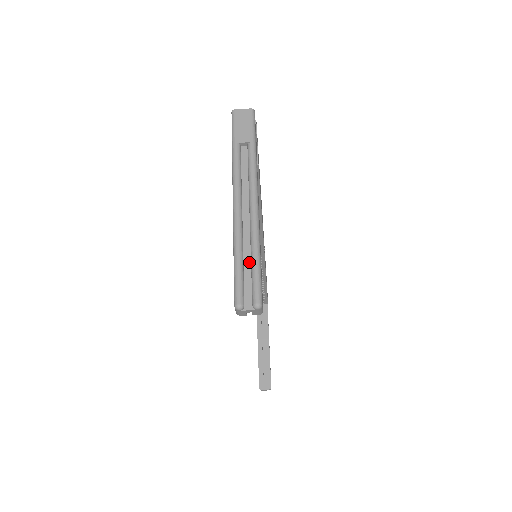
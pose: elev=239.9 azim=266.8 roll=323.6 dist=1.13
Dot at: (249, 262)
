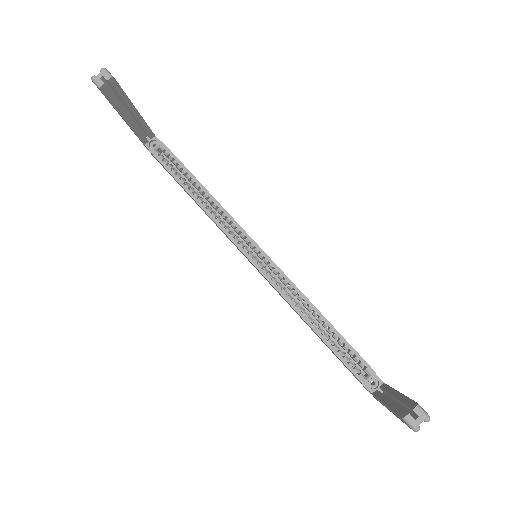
Dot at: (113, 91)
